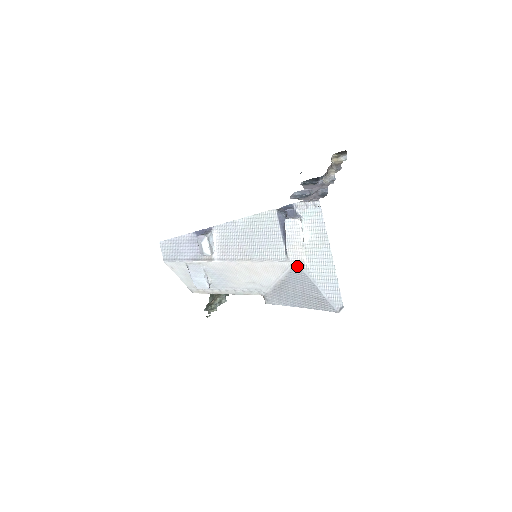
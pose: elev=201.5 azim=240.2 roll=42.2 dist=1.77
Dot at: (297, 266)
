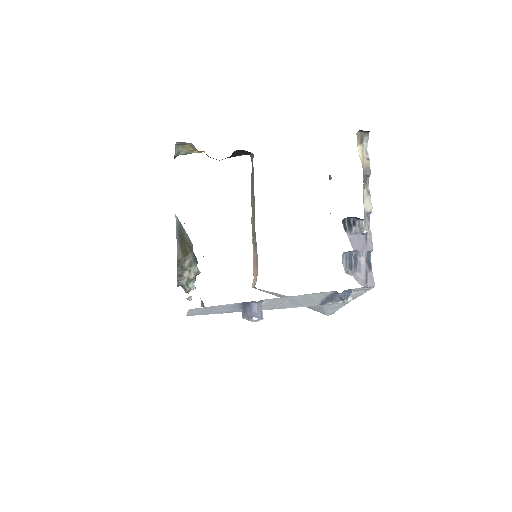
Dot at: occluded
